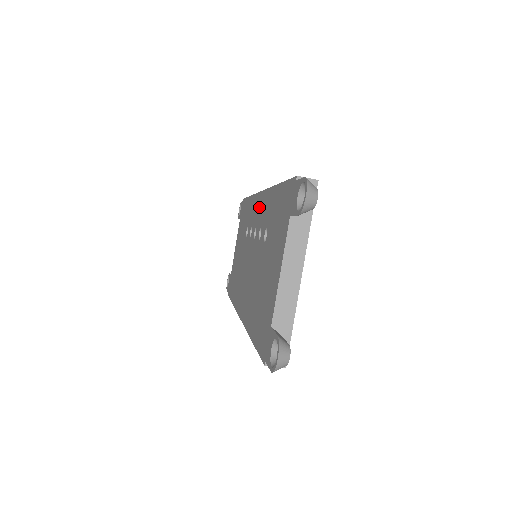
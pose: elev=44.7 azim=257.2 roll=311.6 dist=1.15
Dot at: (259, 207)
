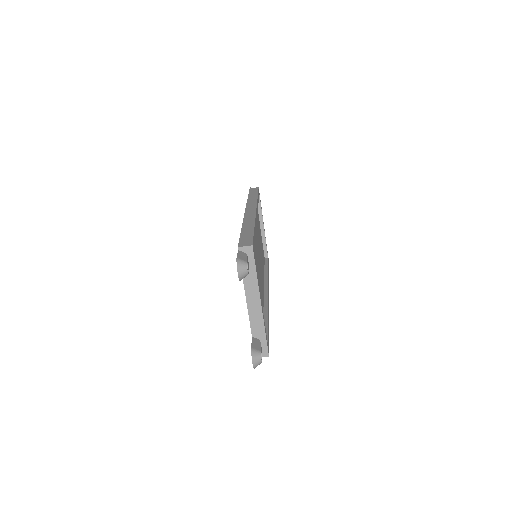
Dot at: occluded
